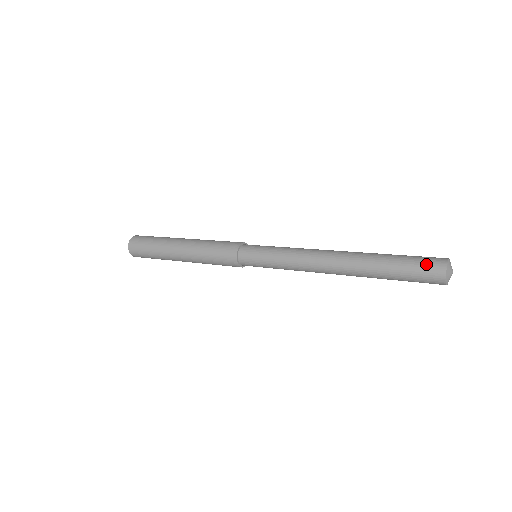
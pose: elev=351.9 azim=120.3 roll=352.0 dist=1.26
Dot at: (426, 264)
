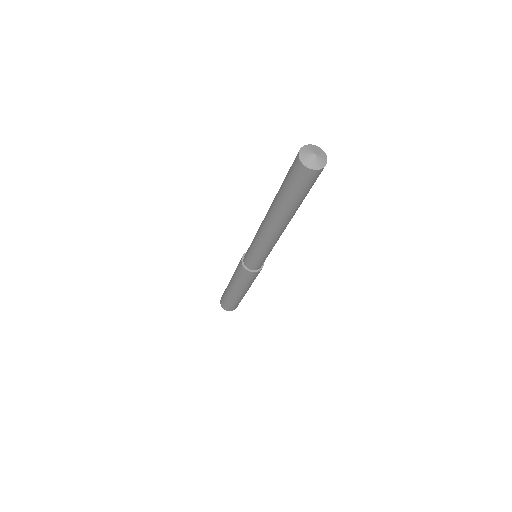
Dot at: (292, 164)
